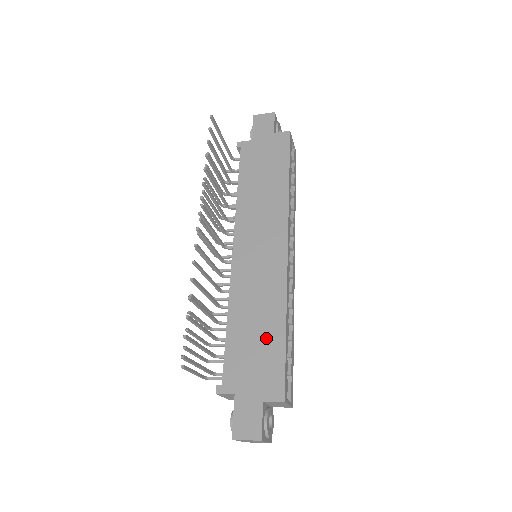
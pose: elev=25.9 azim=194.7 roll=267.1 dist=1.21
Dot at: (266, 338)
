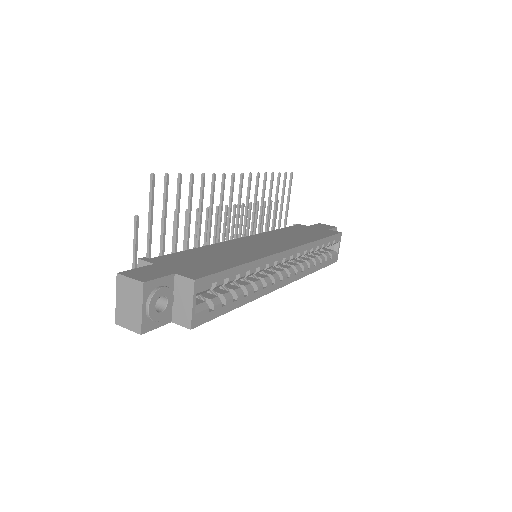
Dot at: (220, 260)
